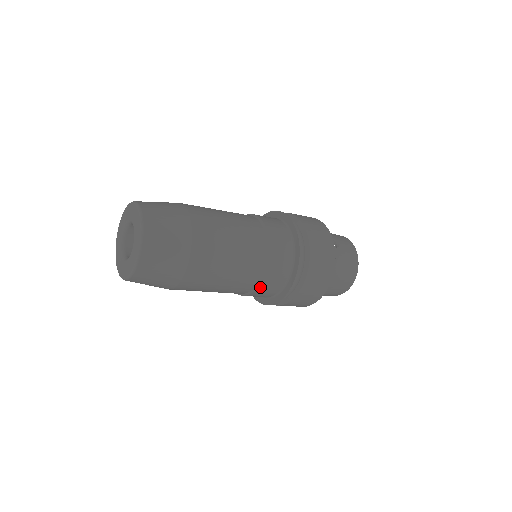
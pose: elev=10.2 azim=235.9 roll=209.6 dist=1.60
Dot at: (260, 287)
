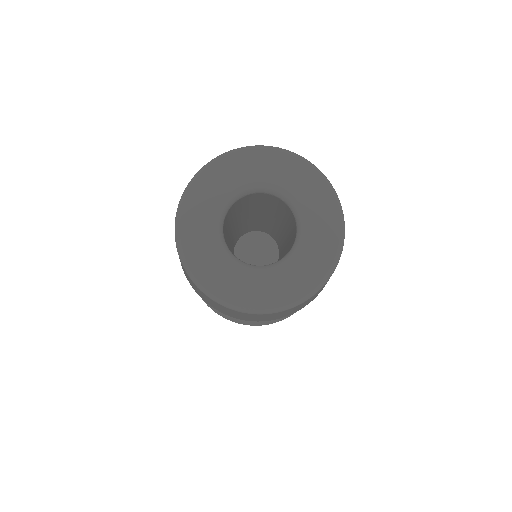
Dot at: occluded
